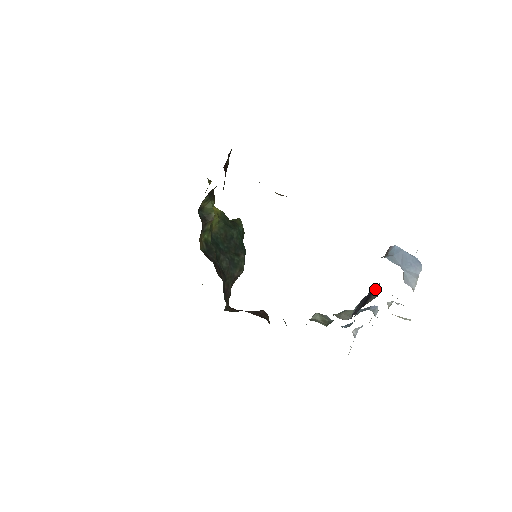
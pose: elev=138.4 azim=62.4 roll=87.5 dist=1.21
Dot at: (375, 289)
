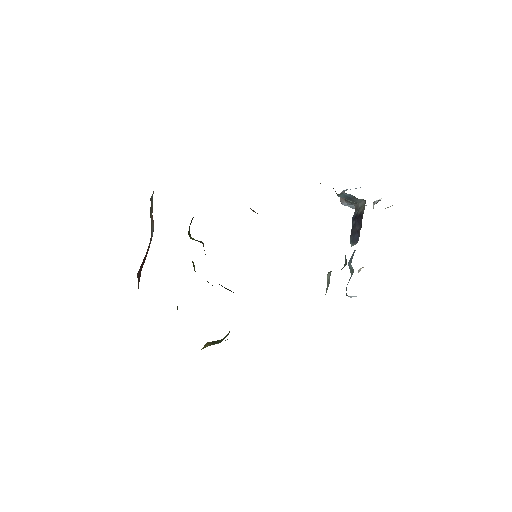
Dot at: (356, 213)
